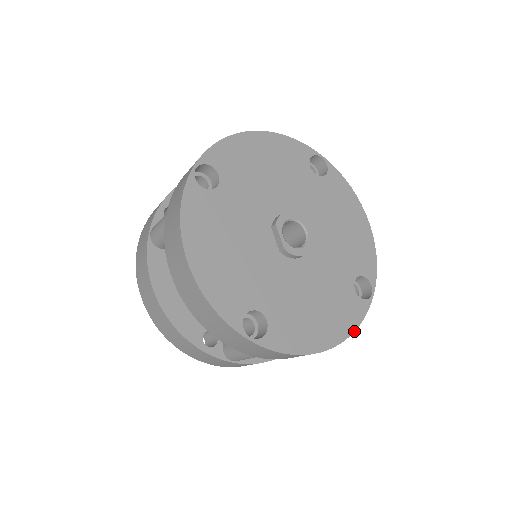
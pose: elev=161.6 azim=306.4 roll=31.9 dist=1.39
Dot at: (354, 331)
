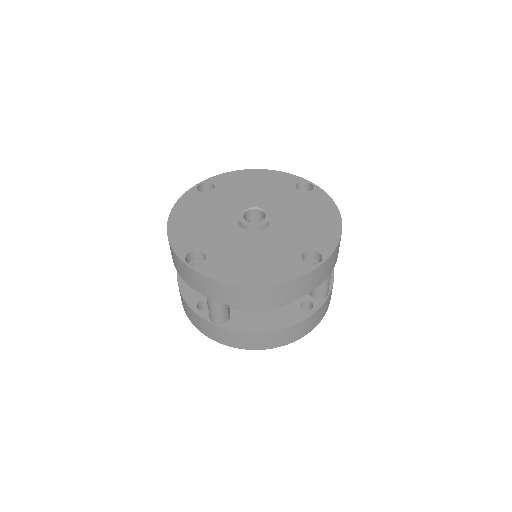
Dot at: (286, 281)
